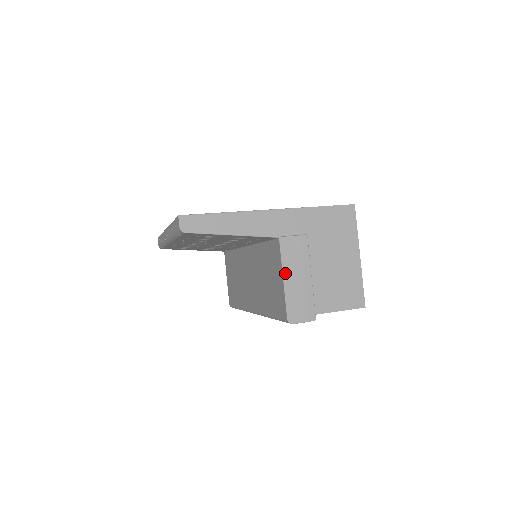
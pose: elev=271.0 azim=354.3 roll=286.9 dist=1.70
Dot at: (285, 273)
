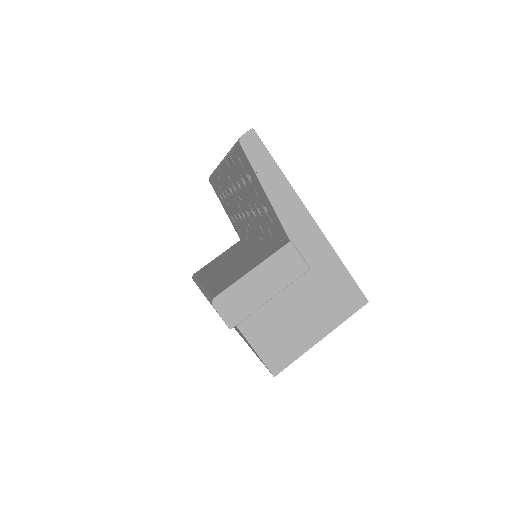
Dot at: (259, 268)
